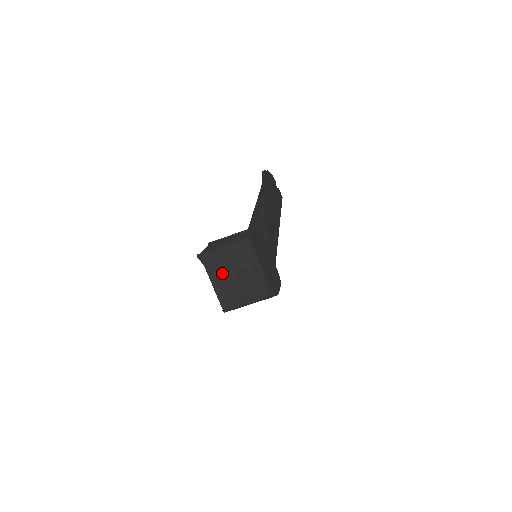
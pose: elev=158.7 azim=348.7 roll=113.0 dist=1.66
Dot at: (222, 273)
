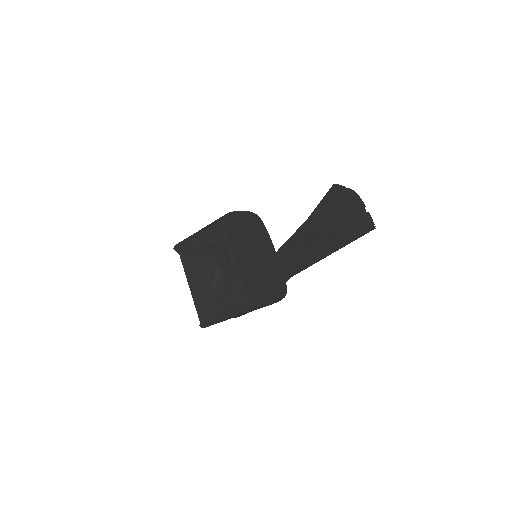
Dot at: (199, 270)
